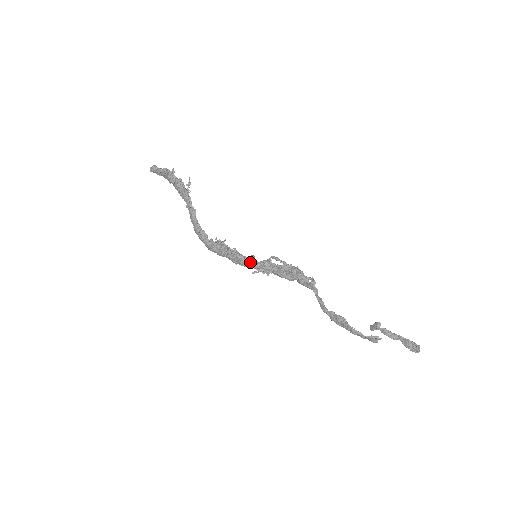
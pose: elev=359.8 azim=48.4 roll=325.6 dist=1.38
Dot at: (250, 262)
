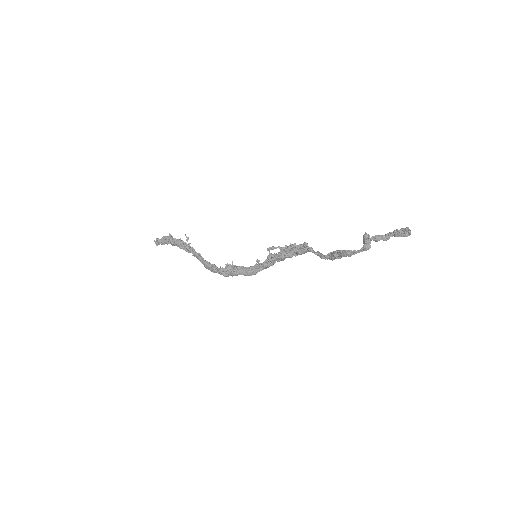
Dot at: (258, 266)
